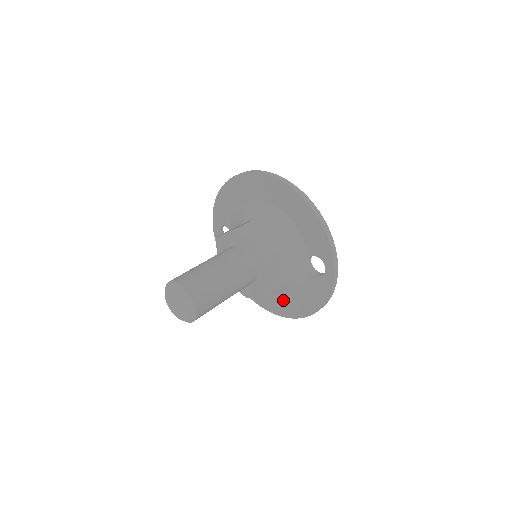
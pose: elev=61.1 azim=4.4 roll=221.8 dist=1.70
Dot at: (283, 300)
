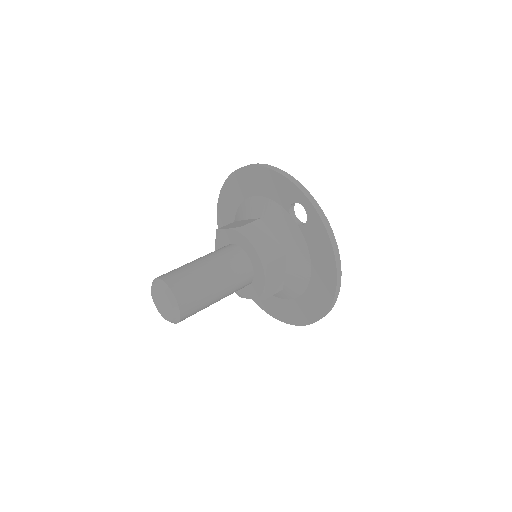
Dot at: (313, 290)
